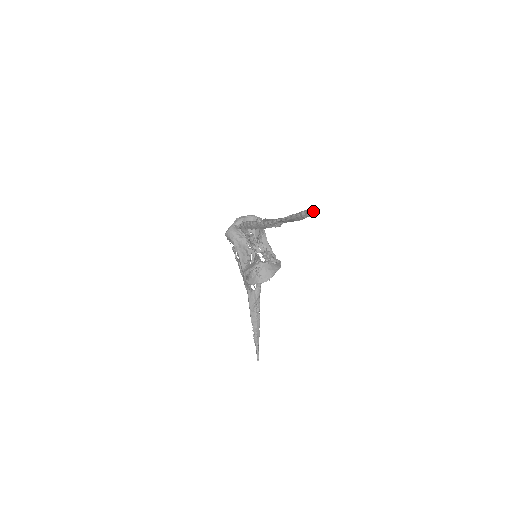
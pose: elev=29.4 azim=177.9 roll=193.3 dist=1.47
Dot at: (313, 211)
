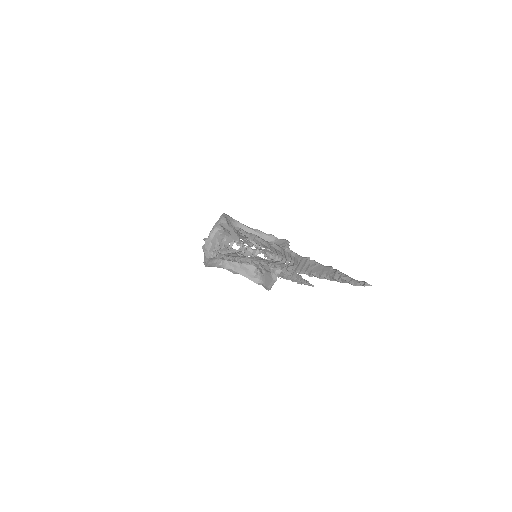
Dot at: (363, 285)
